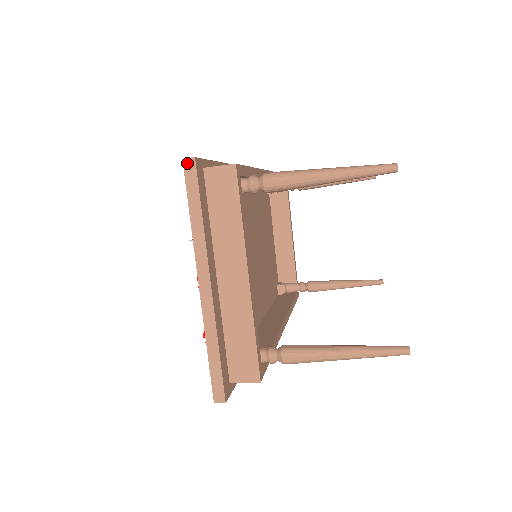
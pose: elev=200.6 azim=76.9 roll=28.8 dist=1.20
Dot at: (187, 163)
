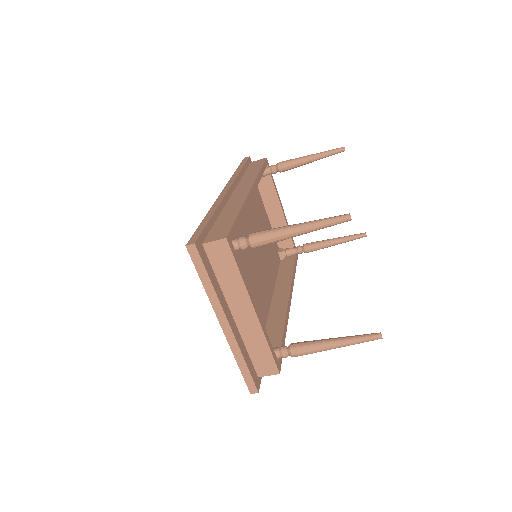
Dot at: (190, 248)
